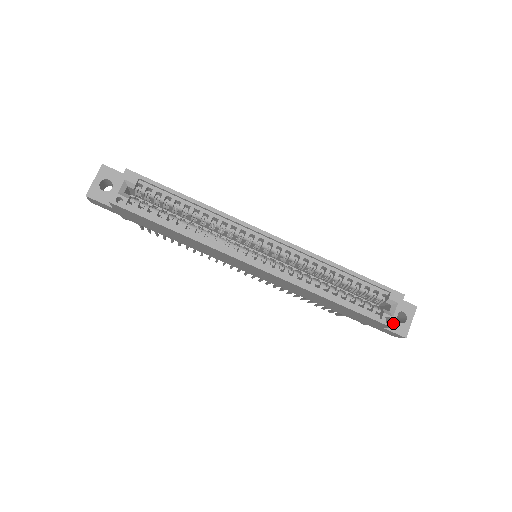
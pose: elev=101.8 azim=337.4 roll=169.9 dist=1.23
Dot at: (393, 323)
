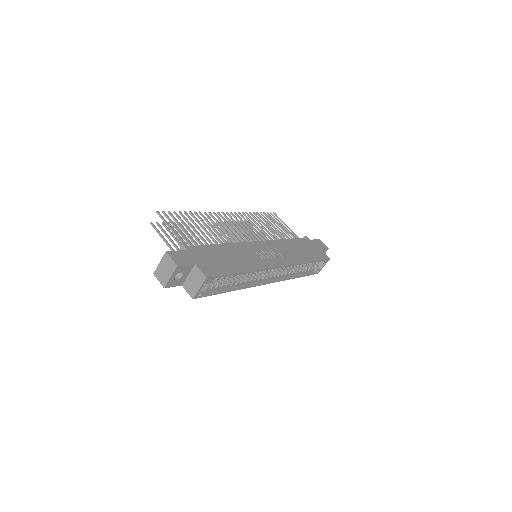
Dot at: occluded
